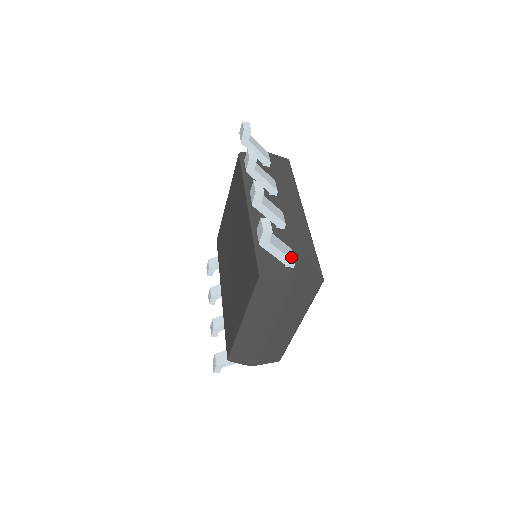
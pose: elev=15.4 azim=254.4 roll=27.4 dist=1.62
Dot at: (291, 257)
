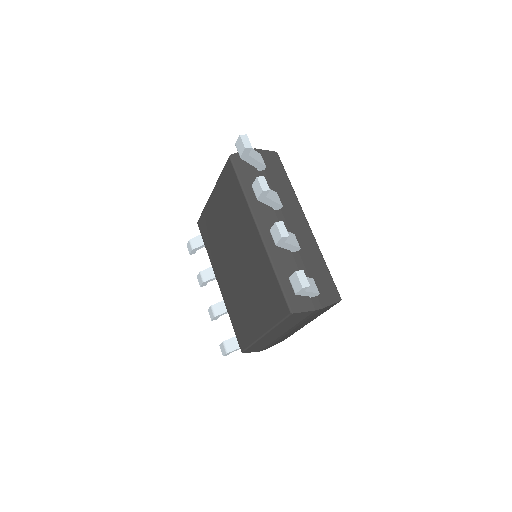
Dot at: (316, 290)
